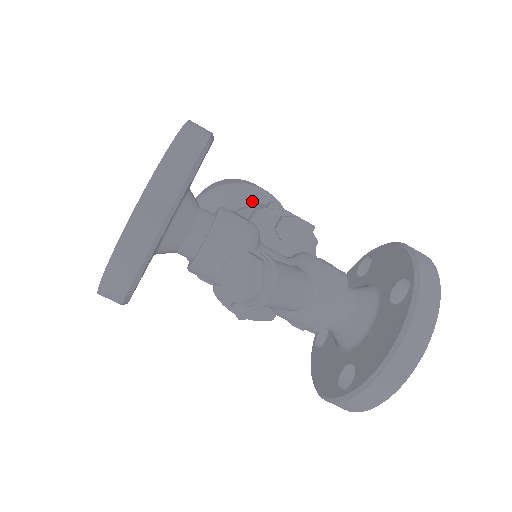
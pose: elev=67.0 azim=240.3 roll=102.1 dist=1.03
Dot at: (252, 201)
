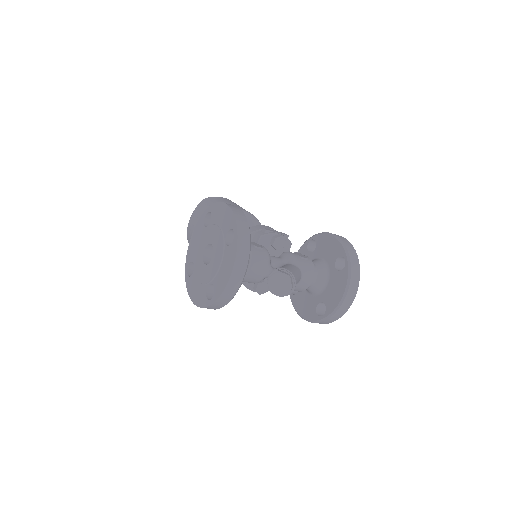
Dot at: occluded
